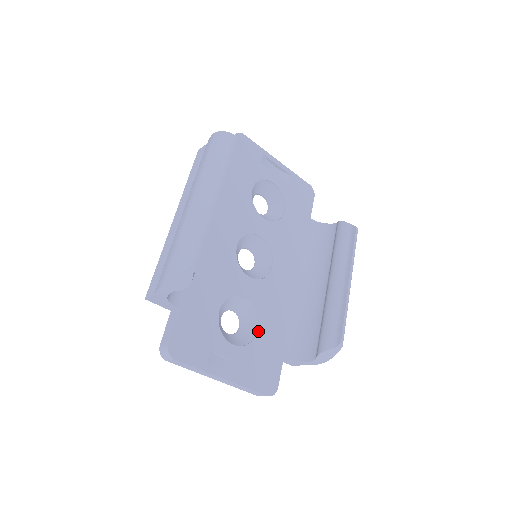
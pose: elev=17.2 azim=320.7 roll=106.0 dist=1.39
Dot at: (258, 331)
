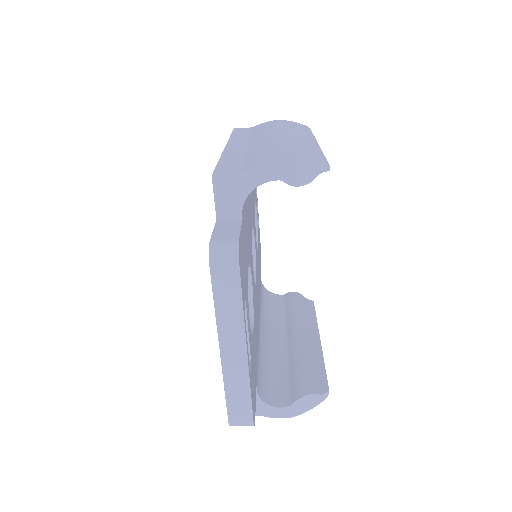
Dot at: (253, 331)
